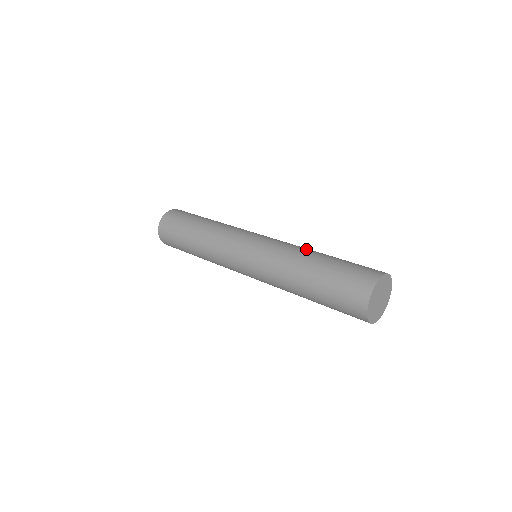
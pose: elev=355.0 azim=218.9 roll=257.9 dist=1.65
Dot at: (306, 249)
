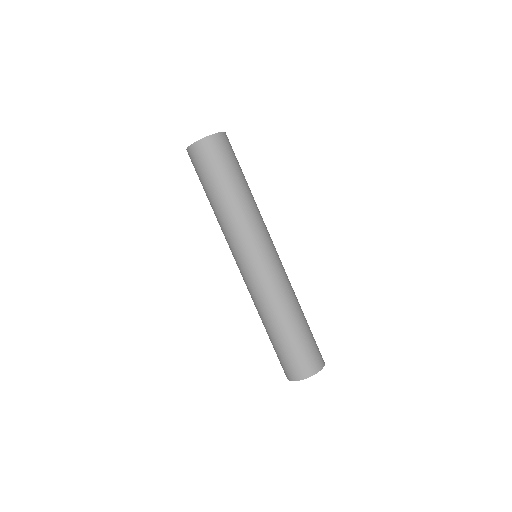
Dot at: (284, 307)
